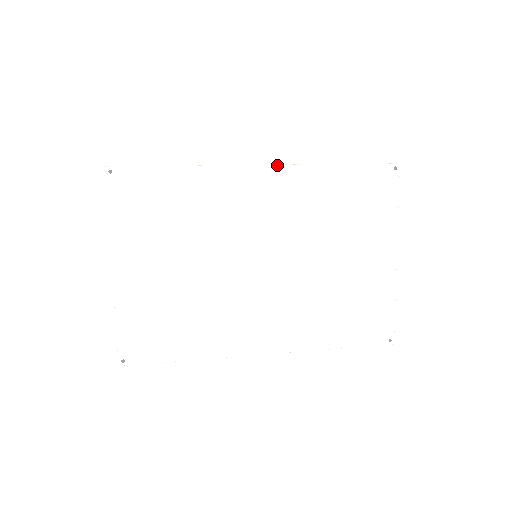
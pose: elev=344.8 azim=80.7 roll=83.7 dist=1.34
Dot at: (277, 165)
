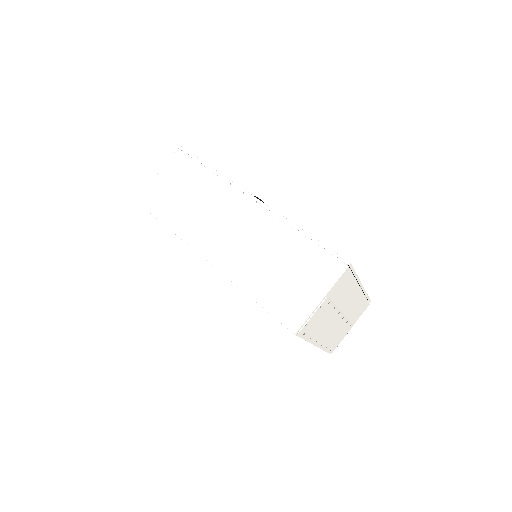
Dot at: occluded
